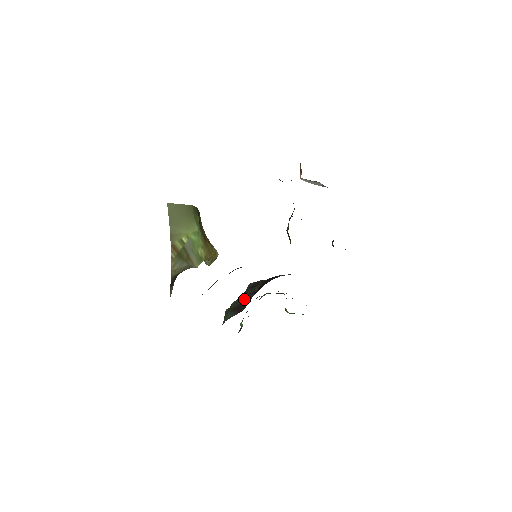
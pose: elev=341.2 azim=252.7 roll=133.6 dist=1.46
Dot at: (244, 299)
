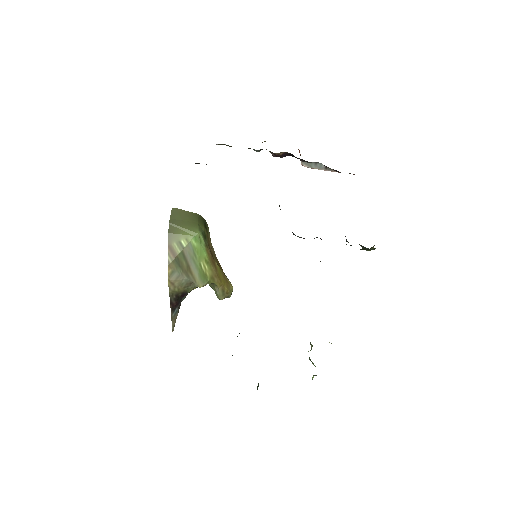
Dot at: occluded
